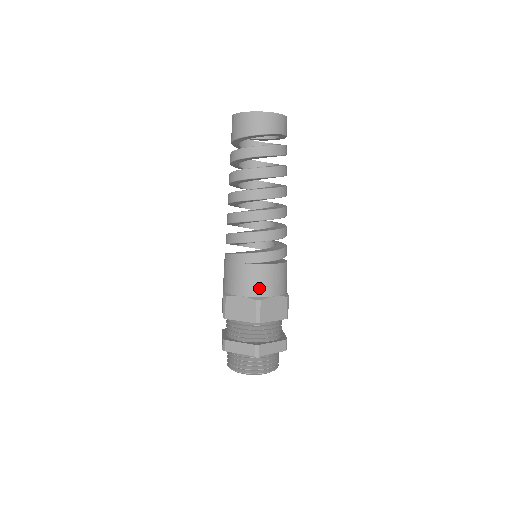
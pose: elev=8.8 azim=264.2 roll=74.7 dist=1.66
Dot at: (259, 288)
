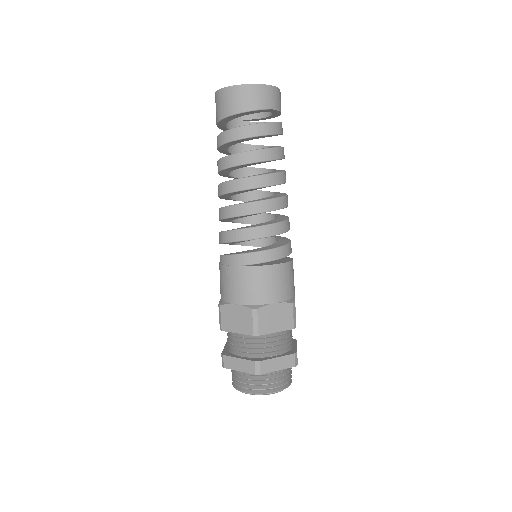
Dot at: (255, 294)
